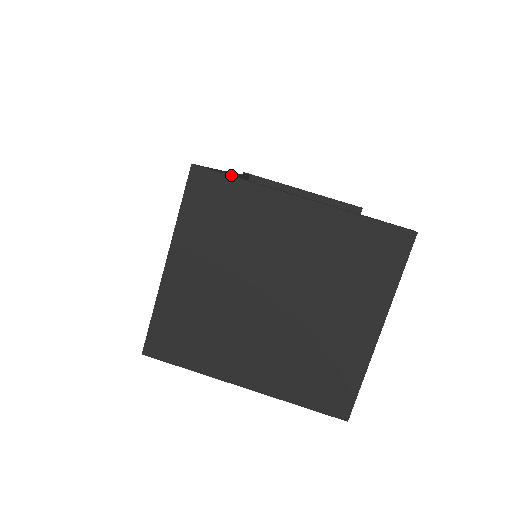
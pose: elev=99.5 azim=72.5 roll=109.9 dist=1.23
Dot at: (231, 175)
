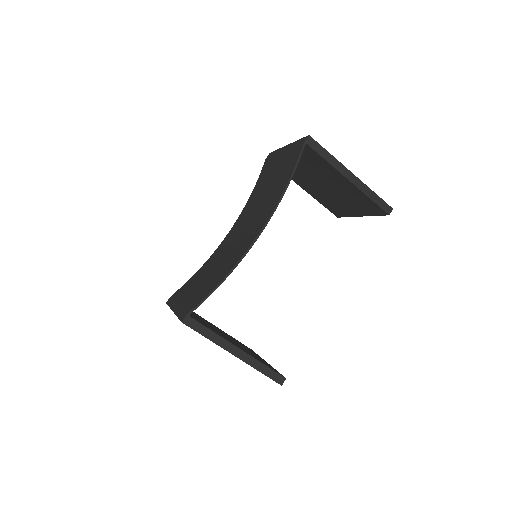
Dot at: (204, 329)
